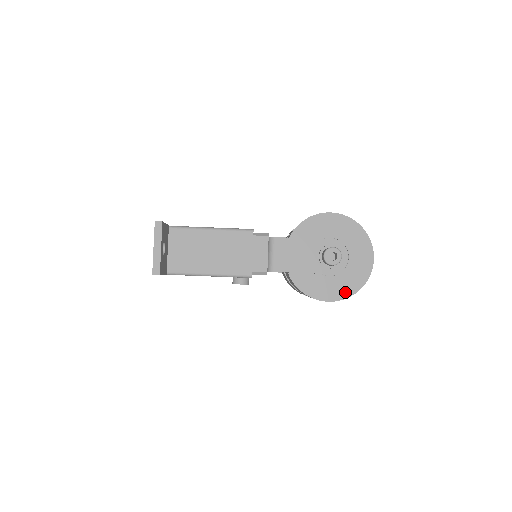
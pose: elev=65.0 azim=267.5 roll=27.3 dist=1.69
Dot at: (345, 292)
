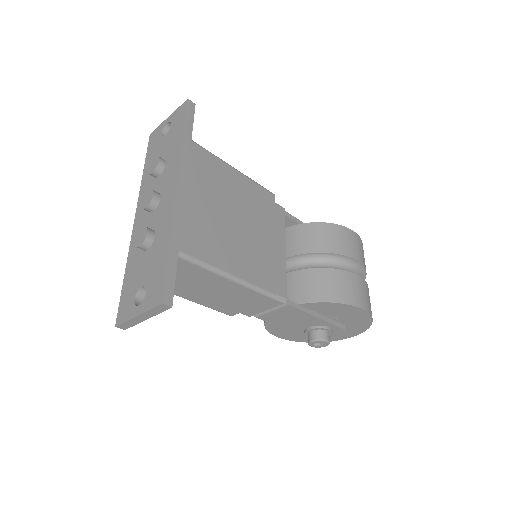
Dot at: (299, 339)
